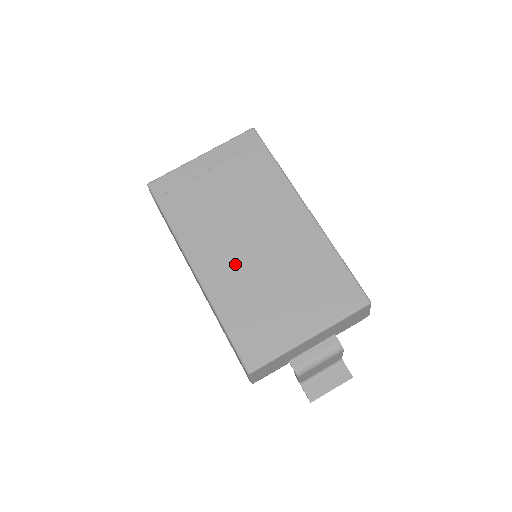
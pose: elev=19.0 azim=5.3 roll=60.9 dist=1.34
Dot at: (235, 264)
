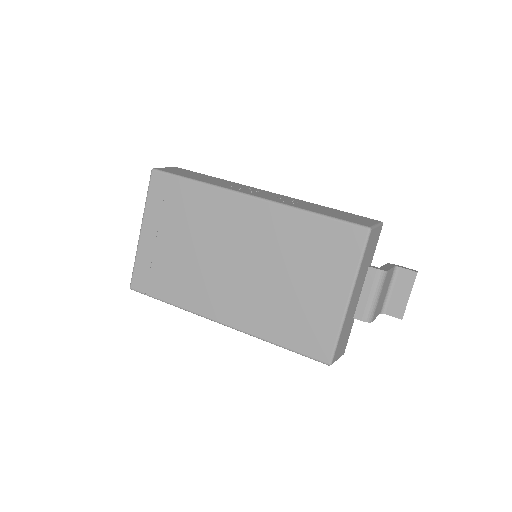
Dot at: (244, 293)
